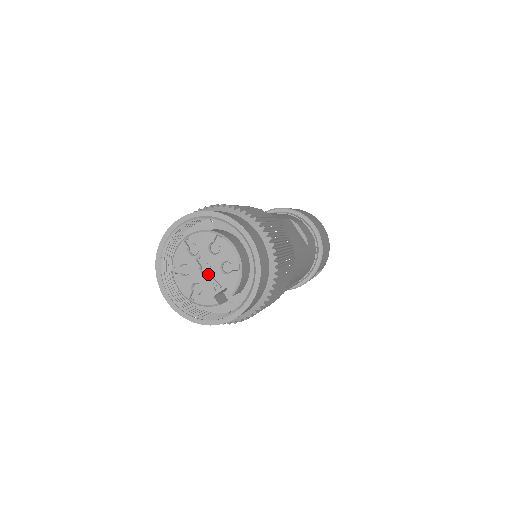
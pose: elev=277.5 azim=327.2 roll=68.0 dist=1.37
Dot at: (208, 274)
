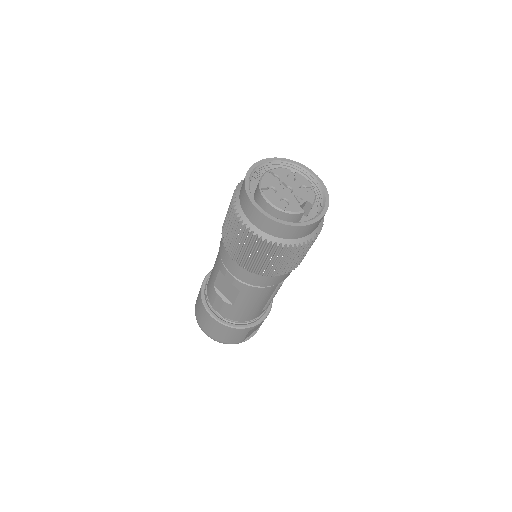
Dot at: (291, 192)
